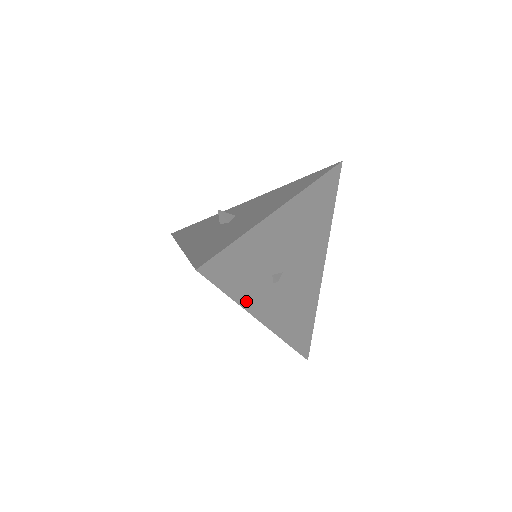
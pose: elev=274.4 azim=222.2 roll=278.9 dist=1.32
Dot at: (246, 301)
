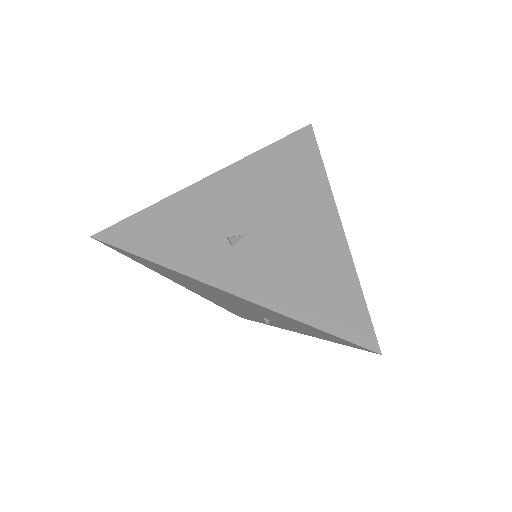
Dot at: (185, 266)
